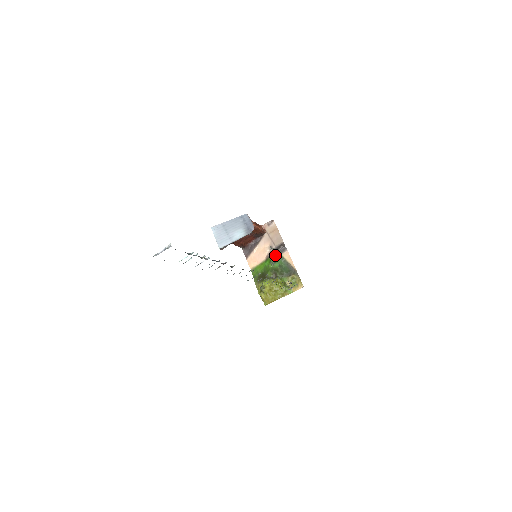
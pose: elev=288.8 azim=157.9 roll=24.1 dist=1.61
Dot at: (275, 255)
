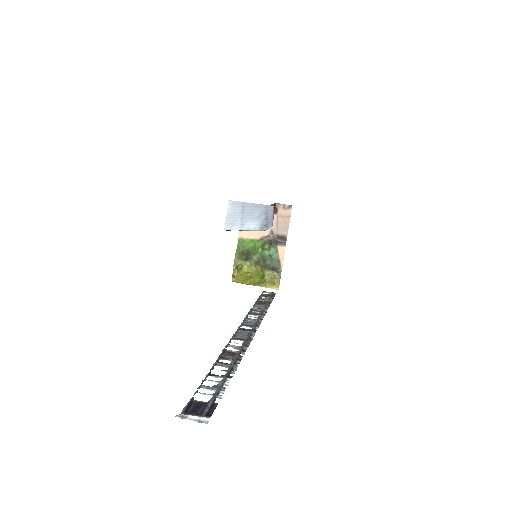
Dot at: (271, 242)
